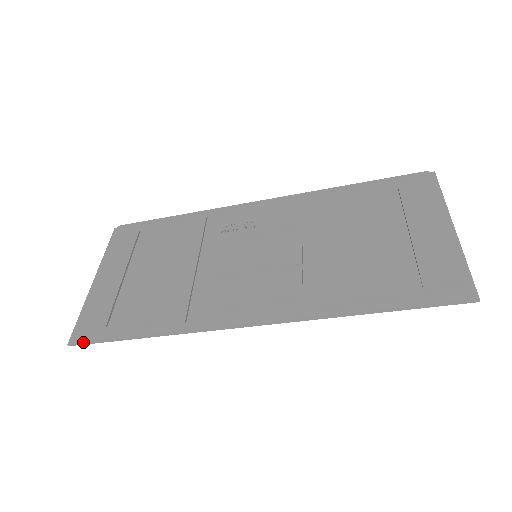
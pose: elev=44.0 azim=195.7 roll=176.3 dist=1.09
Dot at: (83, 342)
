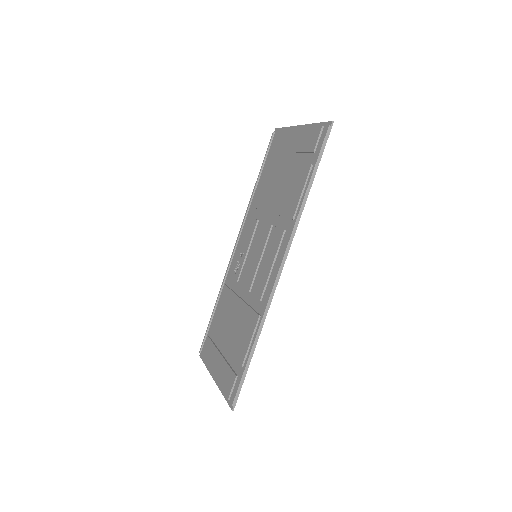
Dot at: (235, 397)
